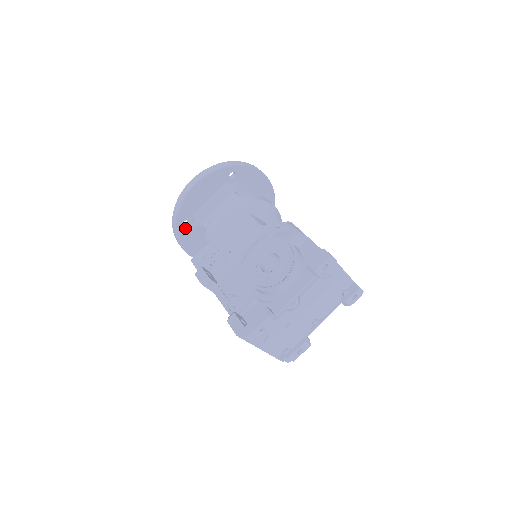
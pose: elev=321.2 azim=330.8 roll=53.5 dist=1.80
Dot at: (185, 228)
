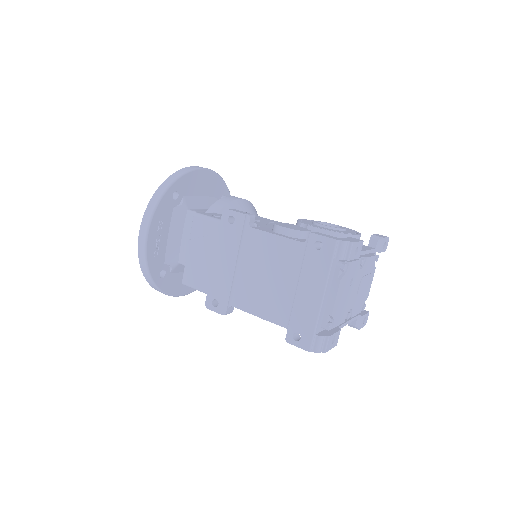
Dot at: (171, 200)
